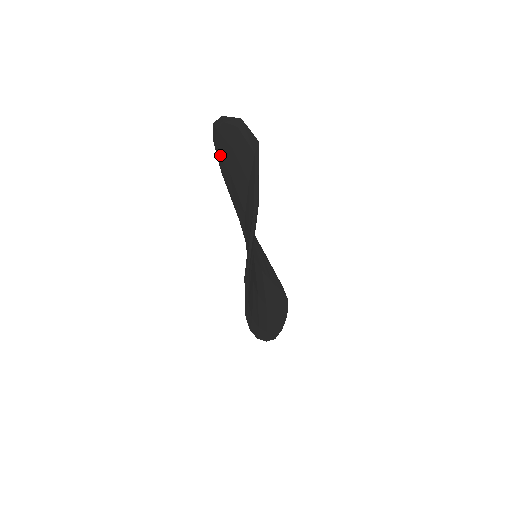
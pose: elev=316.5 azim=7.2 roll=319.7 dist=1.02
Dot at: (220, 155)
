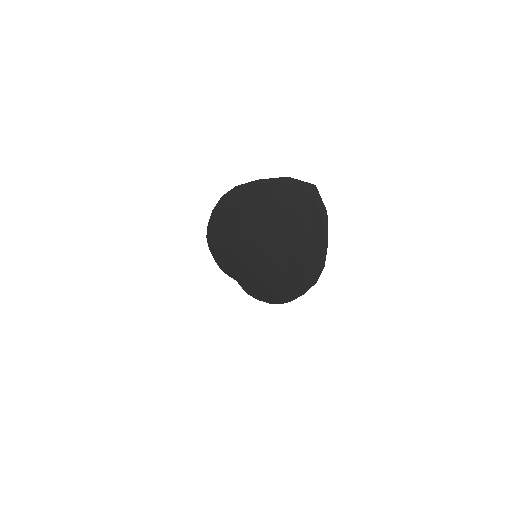
Dot at: (236, 203)
